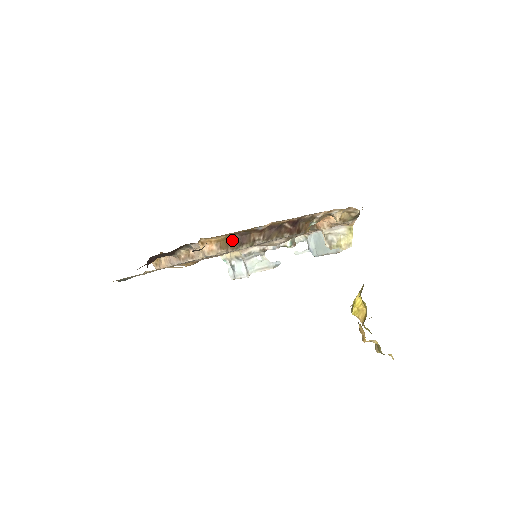
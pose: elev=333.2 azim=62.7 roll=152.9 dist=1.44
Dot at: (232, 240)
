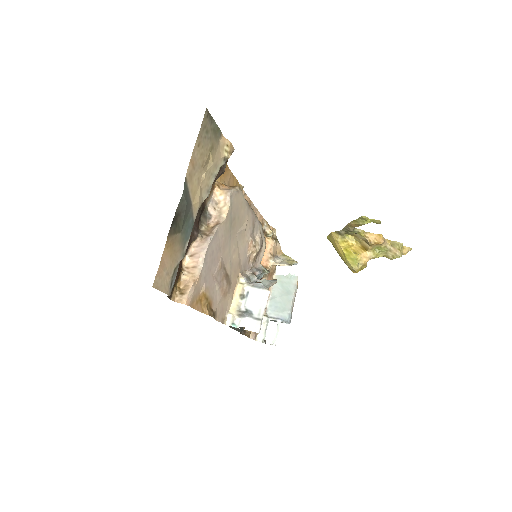
Dot at: occluded
